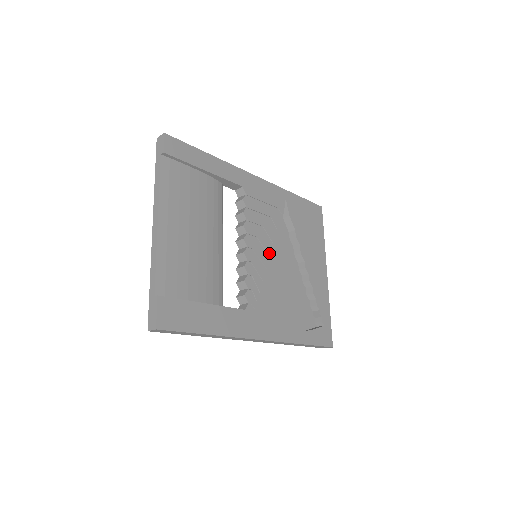
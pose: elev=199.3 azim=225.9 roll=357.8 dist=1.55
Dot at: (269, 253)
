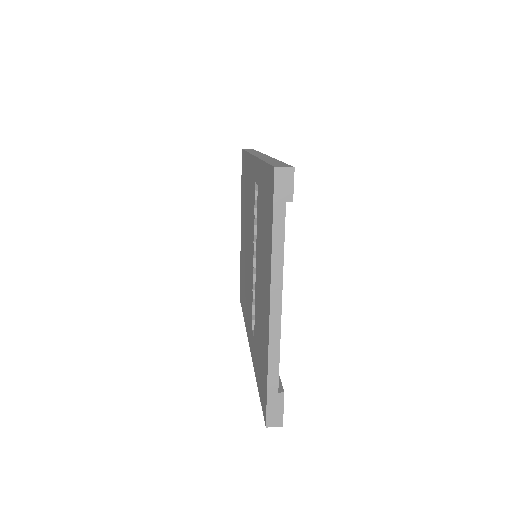
Dot at: occluded
